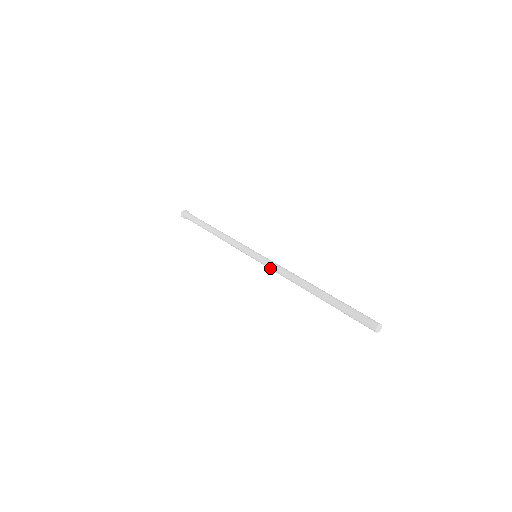
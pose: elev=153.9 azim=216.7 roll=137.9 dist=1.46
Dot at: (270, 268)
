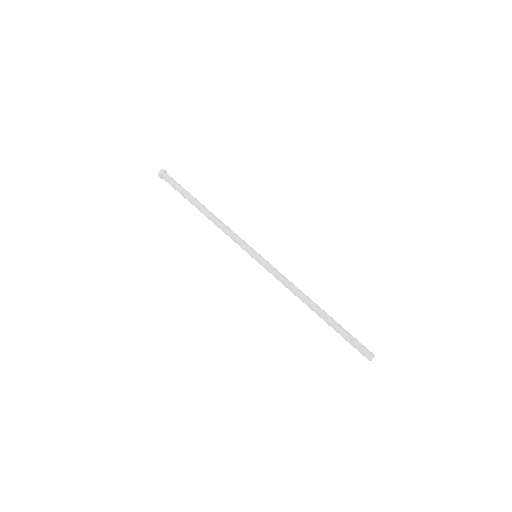
Dot at: (273, 275)
